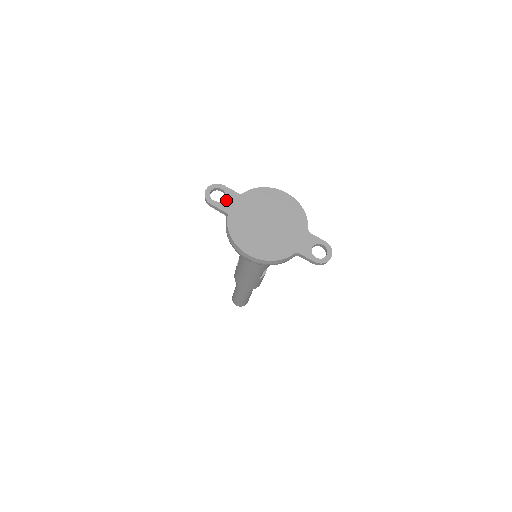
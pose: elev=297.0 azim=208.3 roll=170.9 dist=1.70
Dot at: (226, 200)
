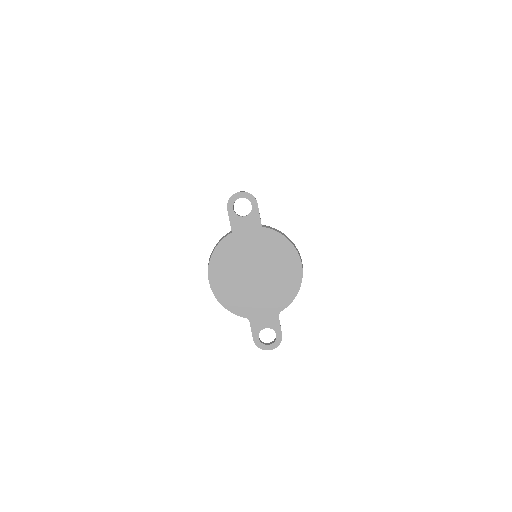
Dot at: (244, 219)
